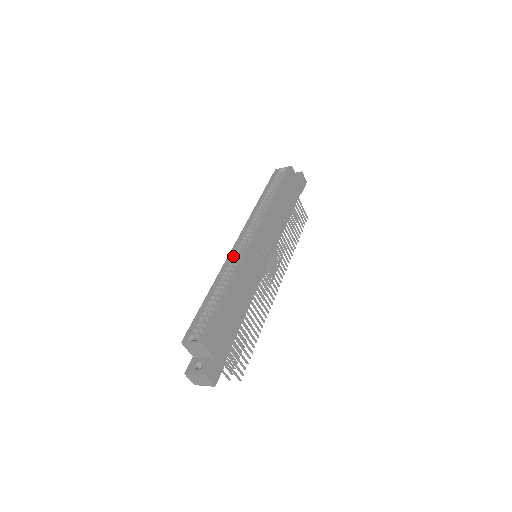
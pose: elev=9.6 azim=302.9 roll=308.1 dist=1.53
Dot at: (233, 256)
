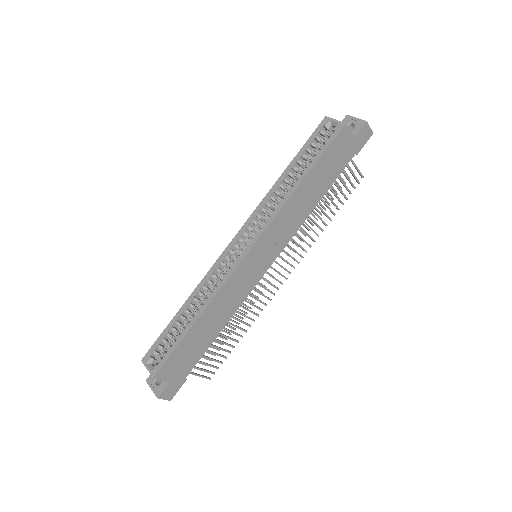
Dot at: (221, 264)
